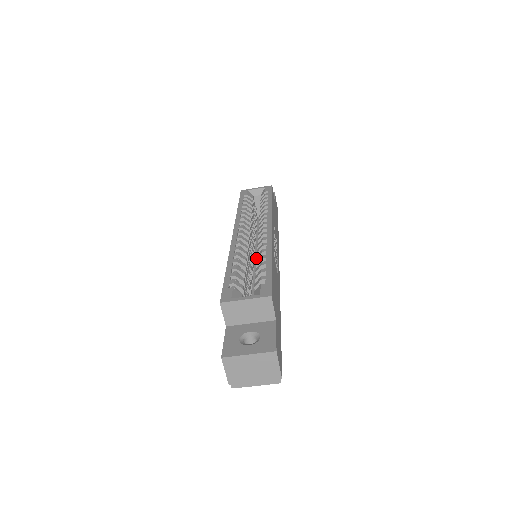
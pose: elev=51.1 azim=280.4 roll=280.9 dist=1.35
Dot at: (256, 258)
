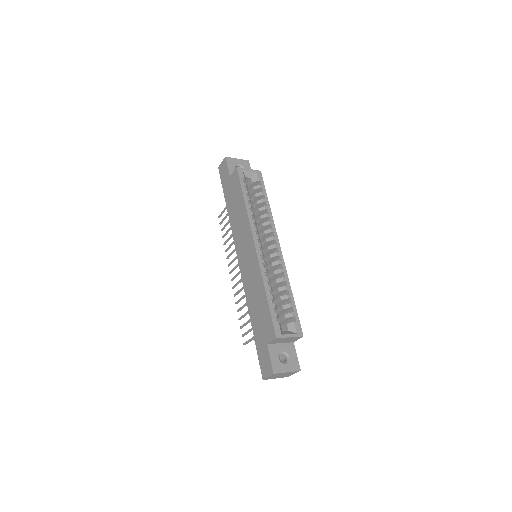
Dot at: (277, 282)
